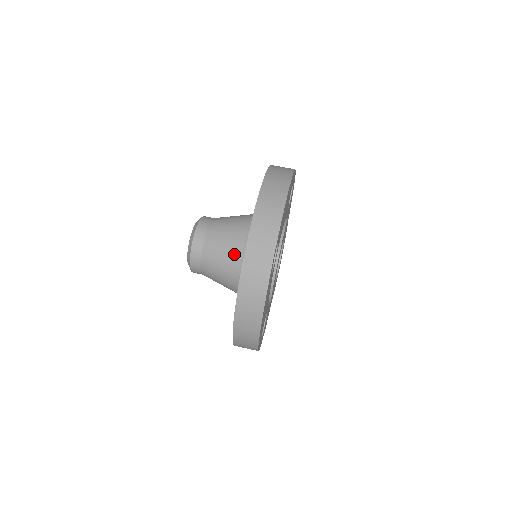
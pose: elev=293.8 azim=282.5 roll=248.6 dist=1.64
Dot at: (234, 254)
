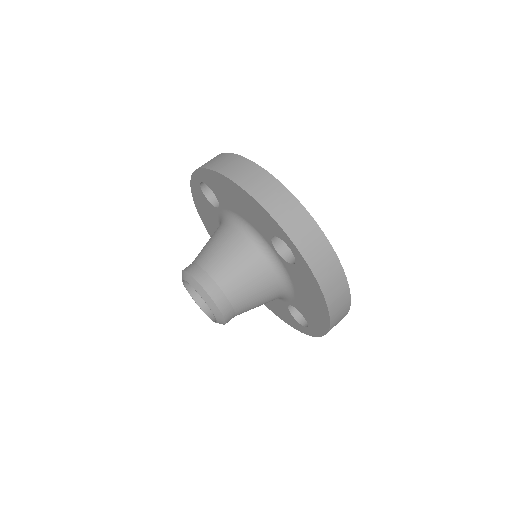
Dot at: (258, 268)
